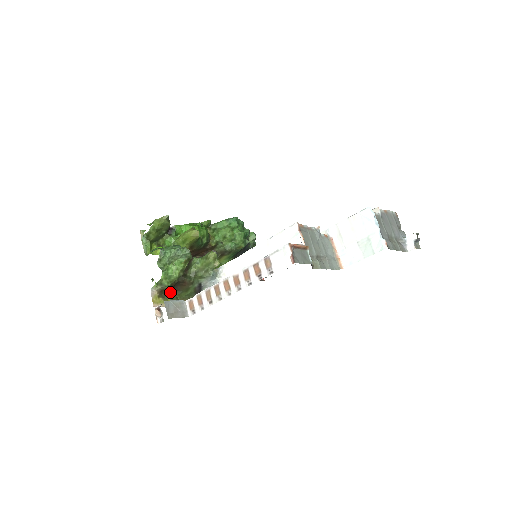
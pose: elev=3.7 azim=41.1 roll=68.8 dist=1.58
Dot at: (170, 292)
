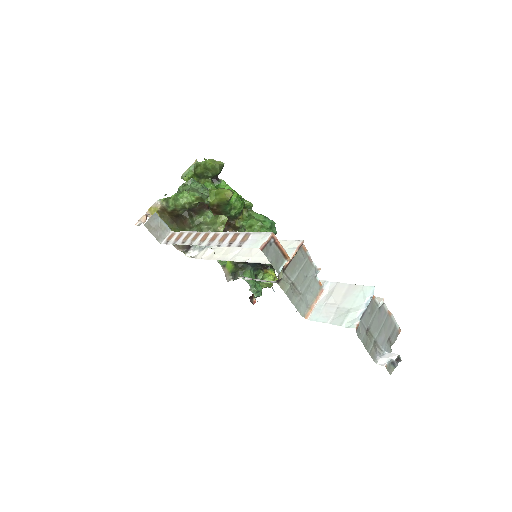
Dot at: (170, 219)
